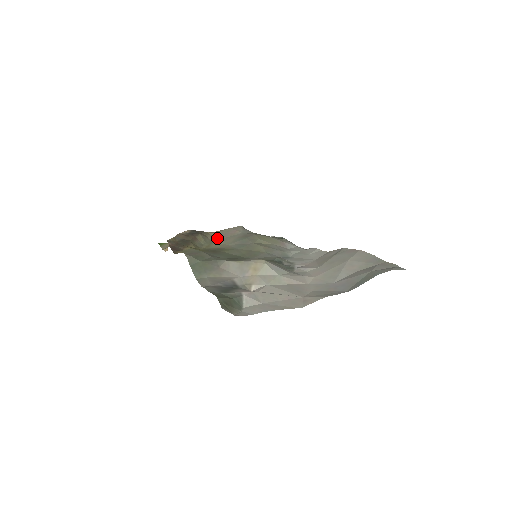
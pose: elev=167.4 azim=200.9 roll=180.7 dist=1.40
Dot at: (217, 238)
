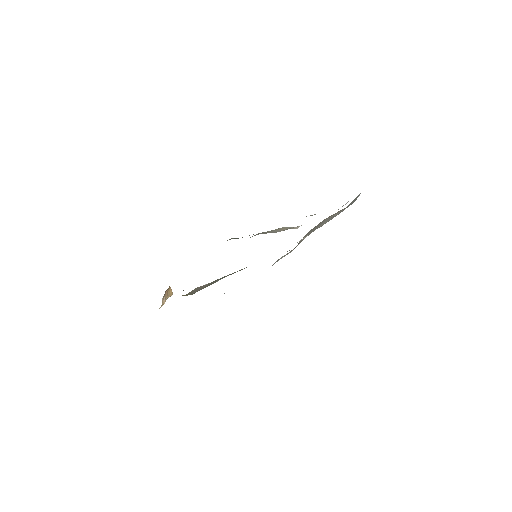
Dot at: (194, 292)
